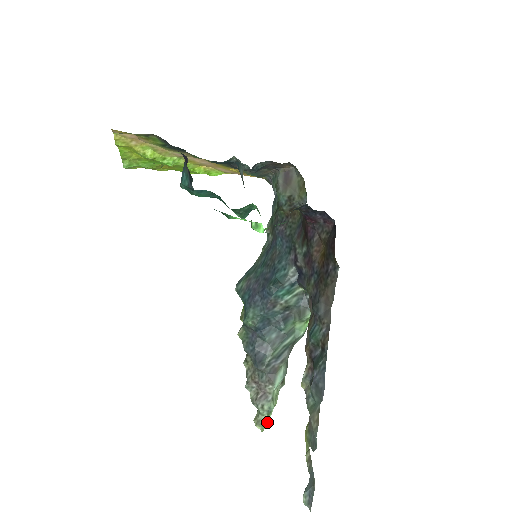
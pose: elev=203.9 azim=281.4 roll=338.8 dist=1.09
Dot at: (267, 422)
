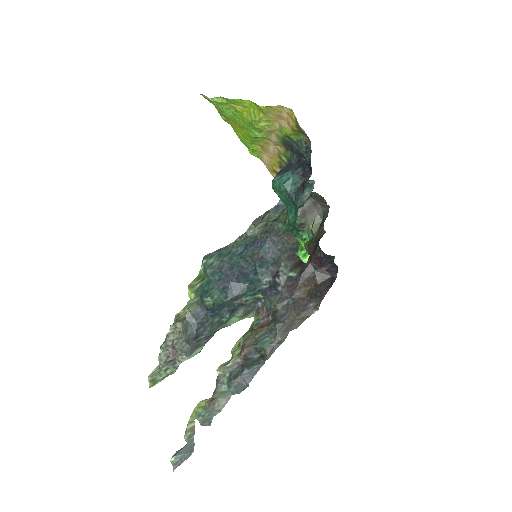
Dot at: occluded
